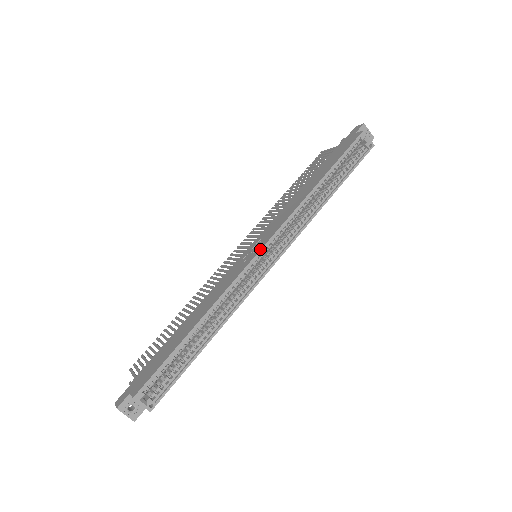
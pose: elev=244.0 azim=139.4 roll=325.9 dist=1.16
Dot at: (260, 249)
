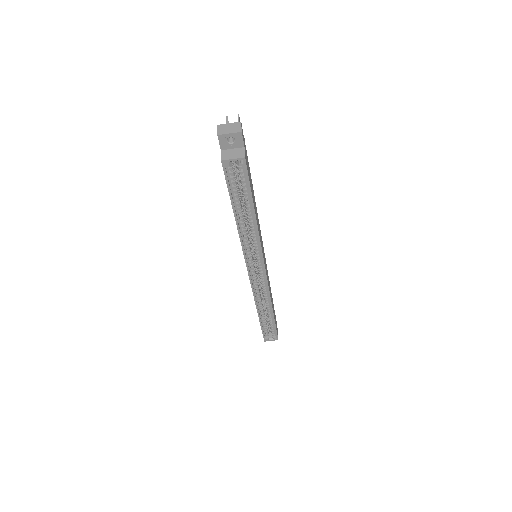
Dot at: (248, 275)
